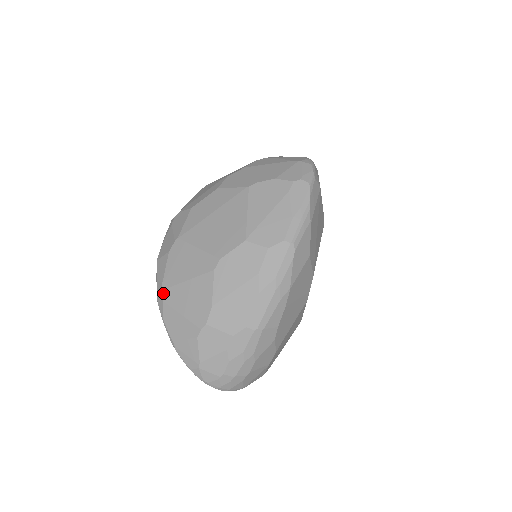
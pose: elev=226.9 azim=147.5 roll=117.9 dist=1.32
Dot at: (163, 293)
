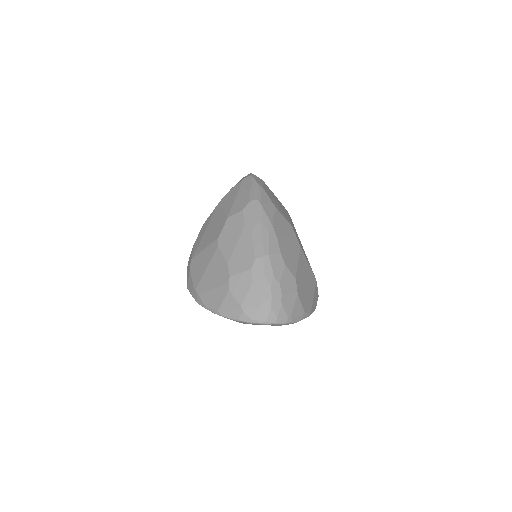
Dot at: (197, 291)
